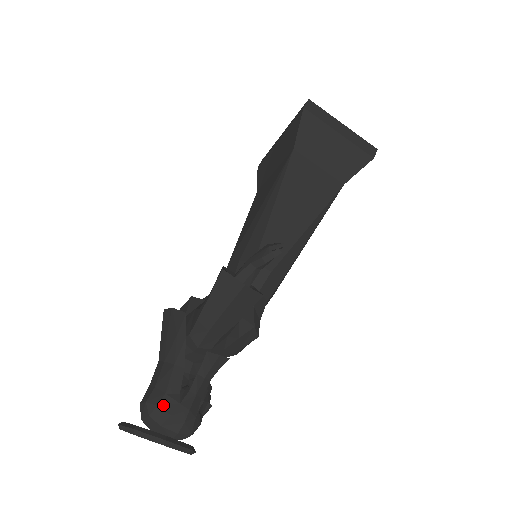
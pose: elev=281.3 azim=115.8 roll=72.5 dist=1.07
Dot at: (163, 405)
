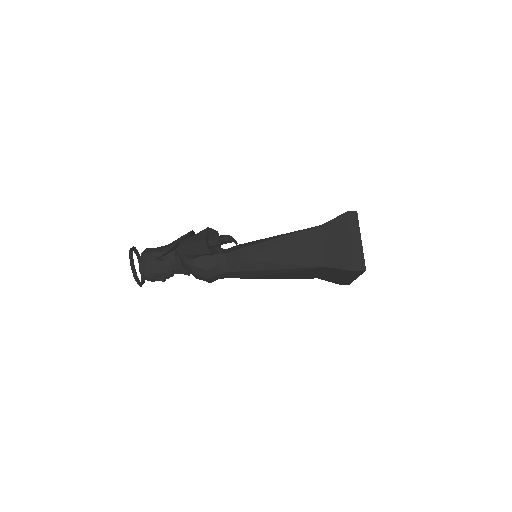
Dot at: (147, 255)
